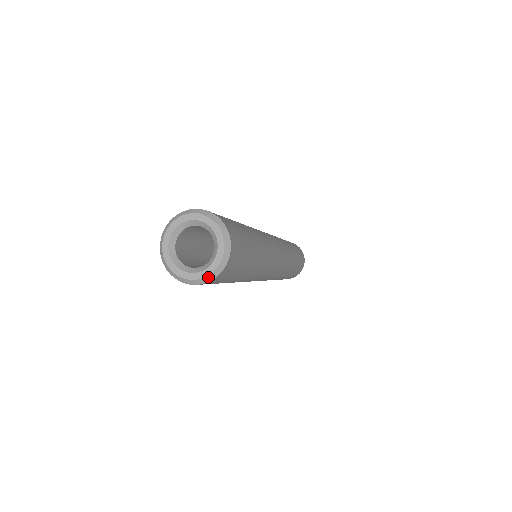
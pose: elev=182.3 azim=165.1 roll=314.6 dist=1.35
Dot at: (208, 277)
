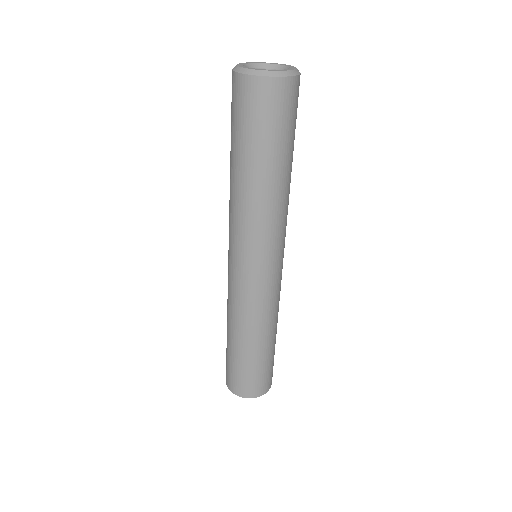
Dot at: (274, 72)
